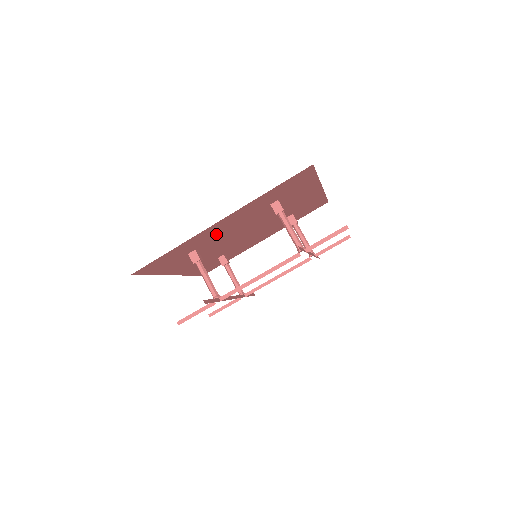
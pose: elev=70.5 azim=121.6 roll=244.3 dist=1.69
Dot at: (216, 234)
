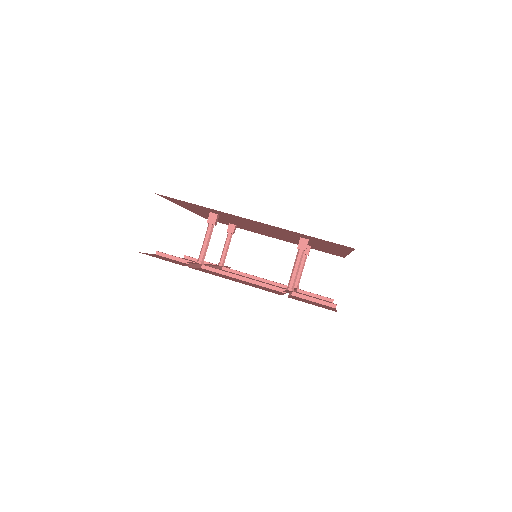
Dot at: (243, 220)
